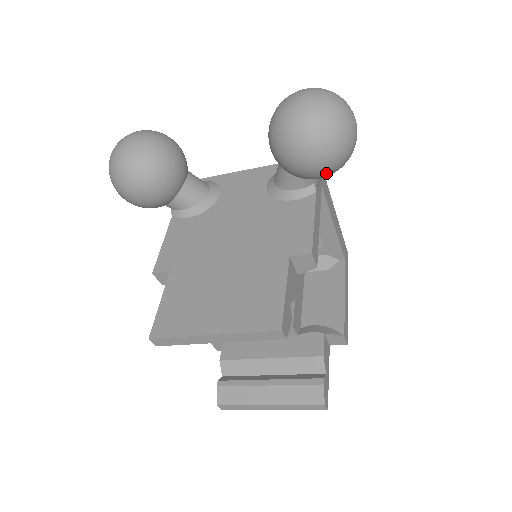
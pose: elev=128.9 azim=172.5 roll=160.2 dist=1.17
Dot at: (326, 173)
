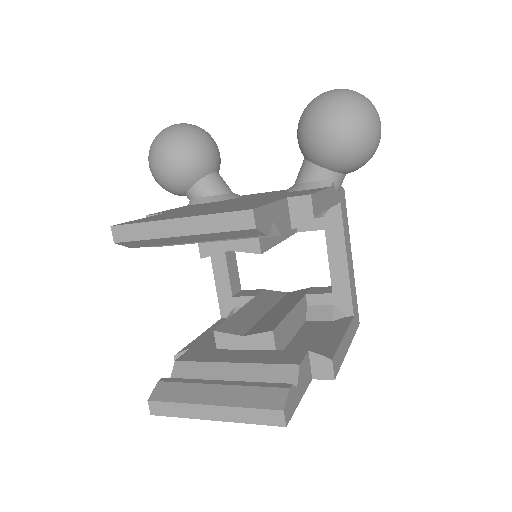
Dot at: (344, 153)
